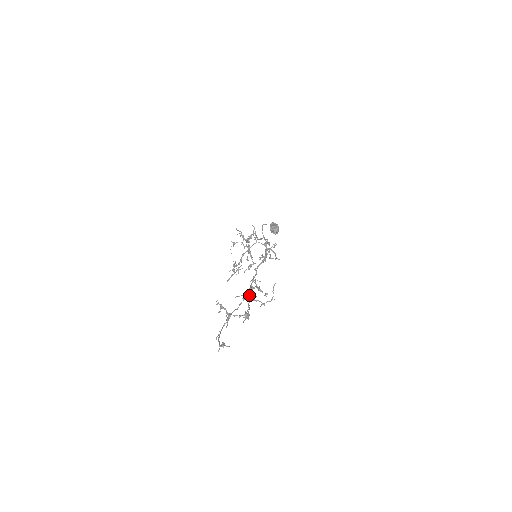
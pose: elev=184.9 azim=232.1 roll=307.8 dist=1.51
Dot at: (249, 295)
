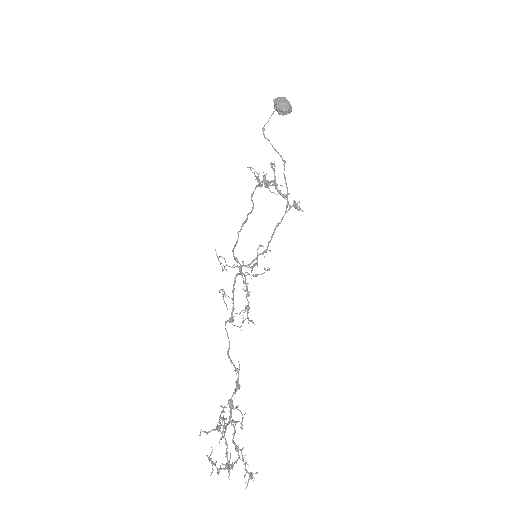
Dot at: (221, 432)
